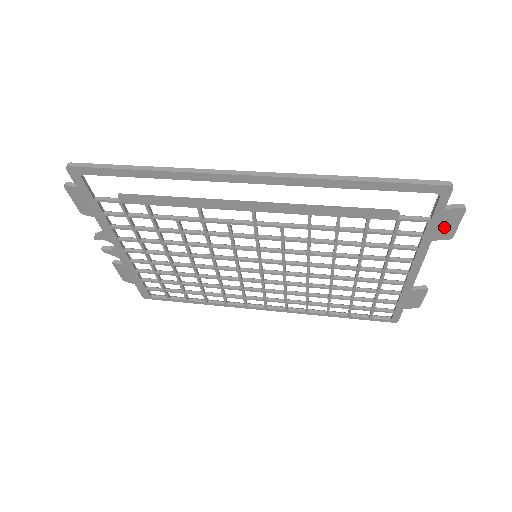
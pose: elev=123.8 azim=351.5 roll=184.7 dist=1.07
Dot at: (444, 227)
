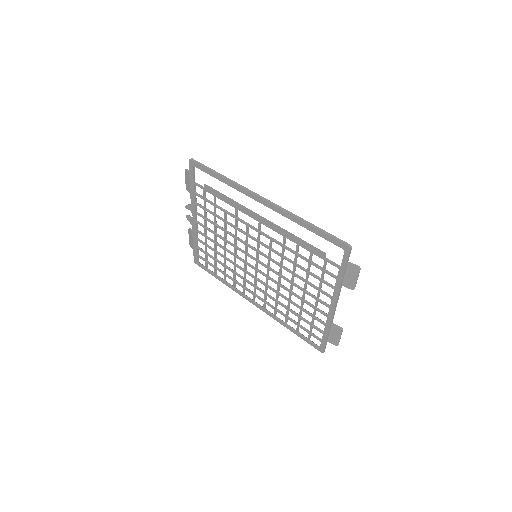
Dot at: (349, 278)
